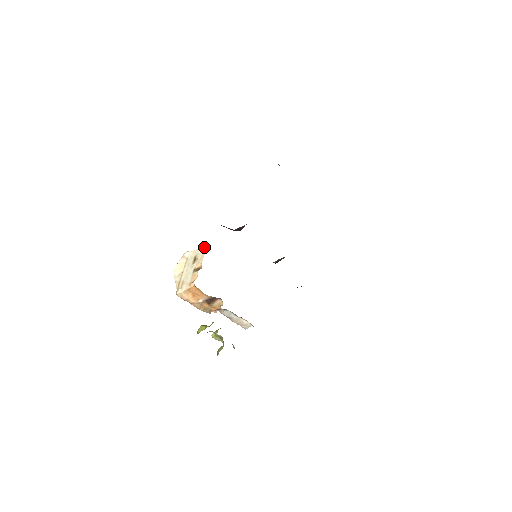
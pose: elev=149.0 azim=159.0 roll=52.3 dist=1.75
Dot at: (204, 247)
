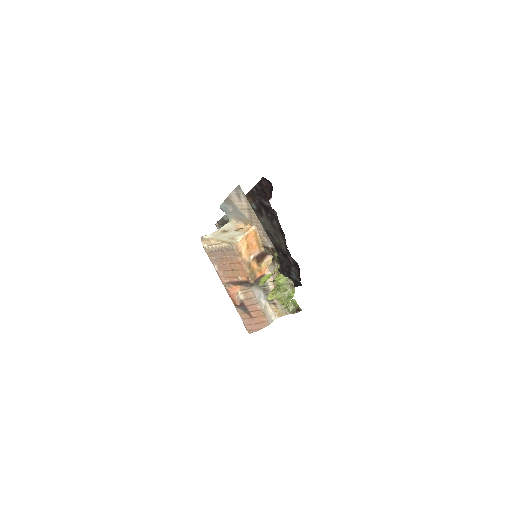
Dot at: (229, 224)
